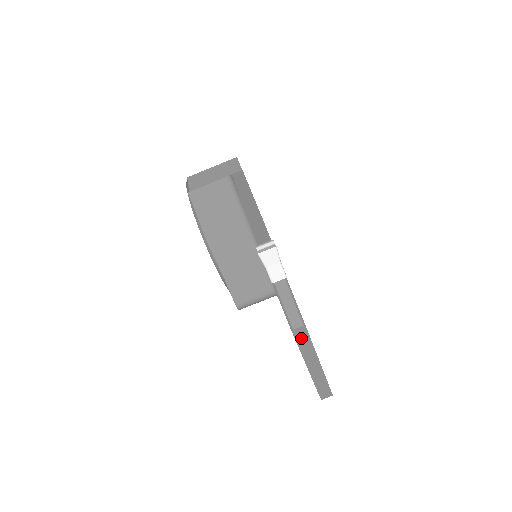
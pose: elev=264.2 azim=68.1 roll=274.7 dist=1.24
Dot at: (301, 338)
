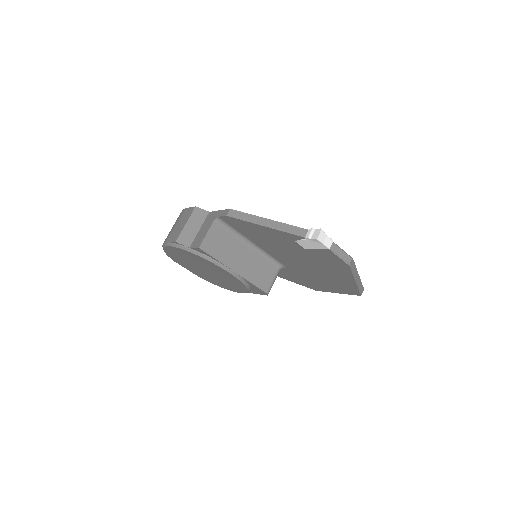
Dot at: (352, 266)
